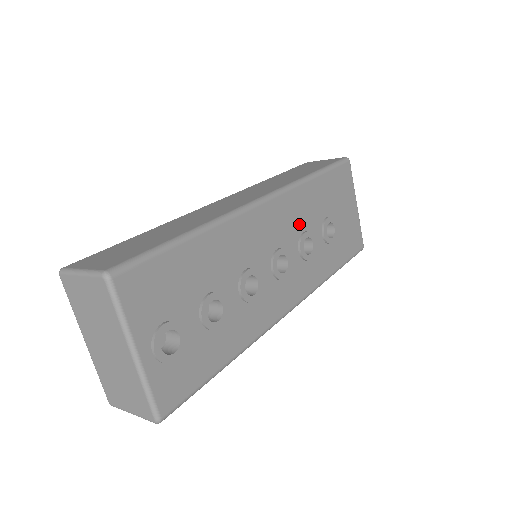
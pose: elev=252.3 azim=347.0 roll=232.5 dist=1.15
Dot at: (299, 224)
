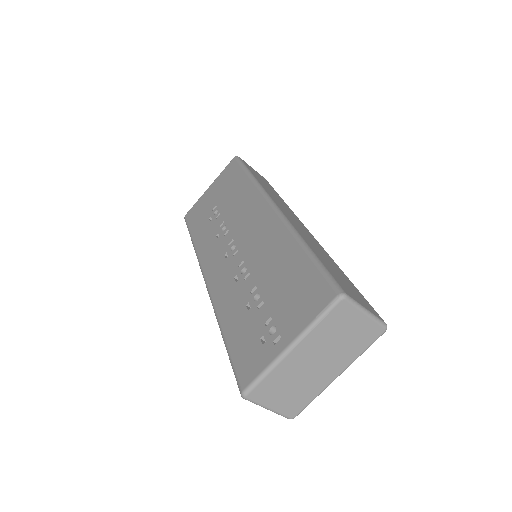
Dot at: occluded
